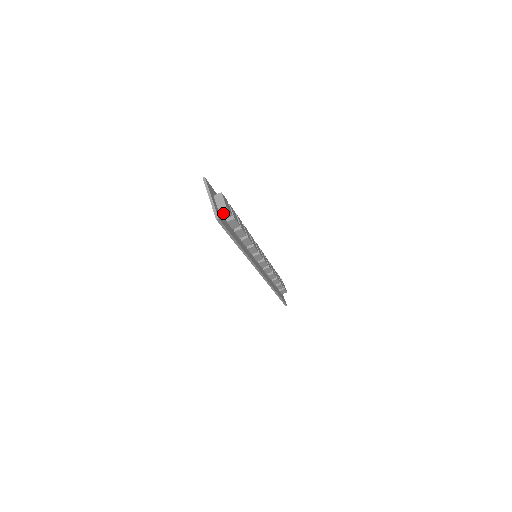
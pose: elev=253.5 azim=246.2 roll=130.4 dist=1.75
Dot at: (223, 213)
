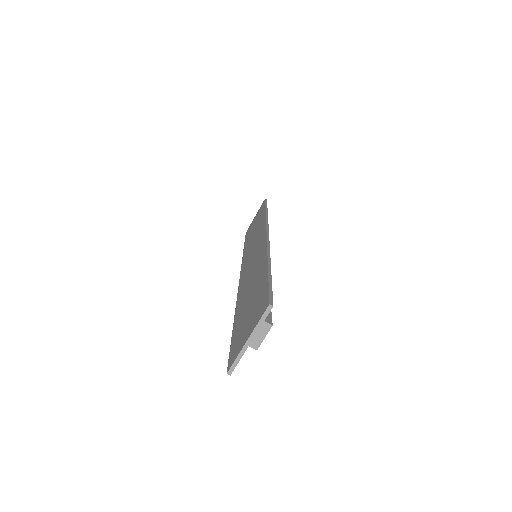
Dot at: occluded
